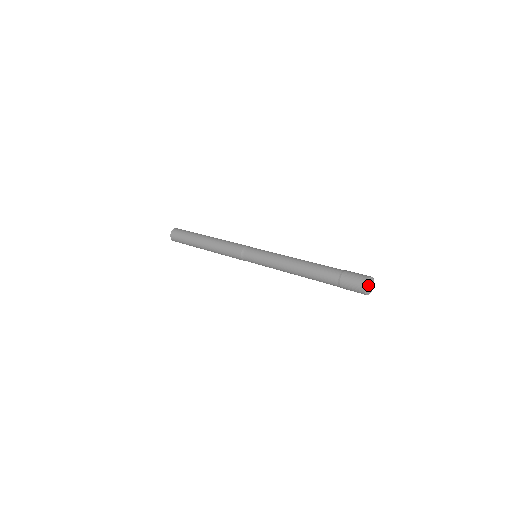
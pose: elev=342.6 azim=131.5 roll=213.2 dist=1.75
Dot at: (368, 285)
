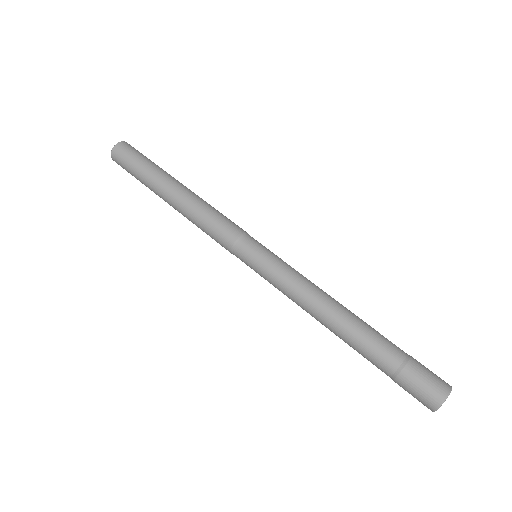
Dot at: occluded
